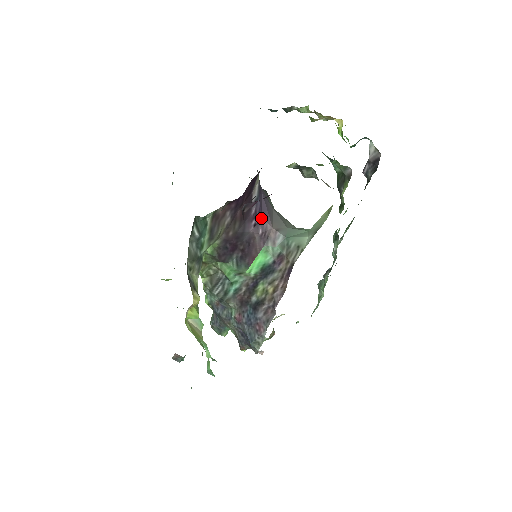
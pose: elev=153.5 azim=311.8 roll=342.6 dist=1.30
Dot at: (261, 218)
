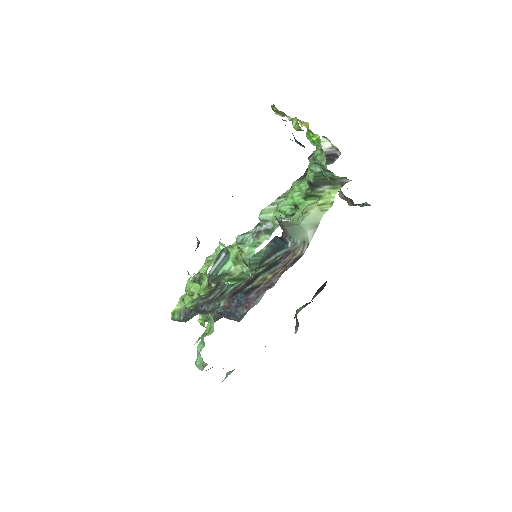
Dot at: (282, 232)
